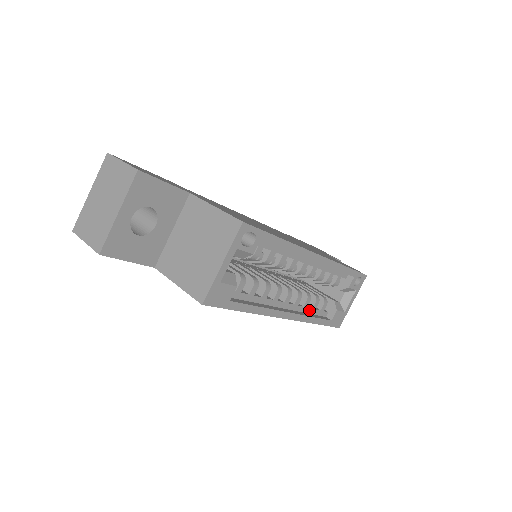
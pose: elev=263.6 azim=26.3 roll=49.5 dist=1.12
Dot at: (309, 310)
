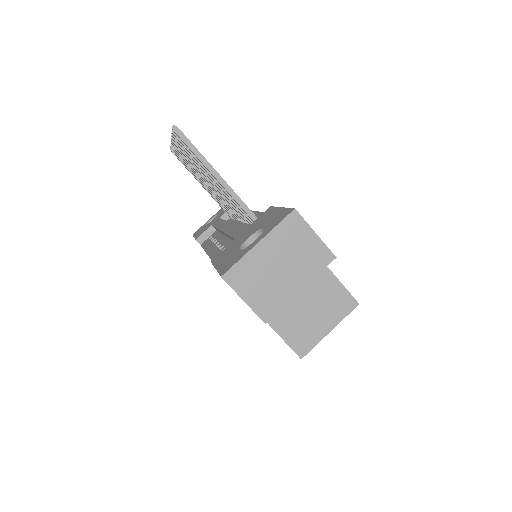
Dot at: occluded
